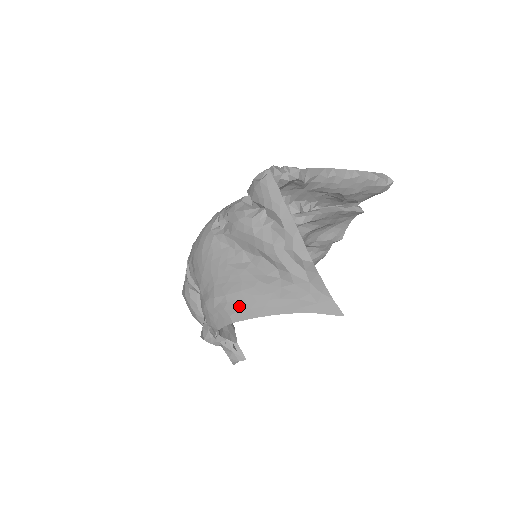
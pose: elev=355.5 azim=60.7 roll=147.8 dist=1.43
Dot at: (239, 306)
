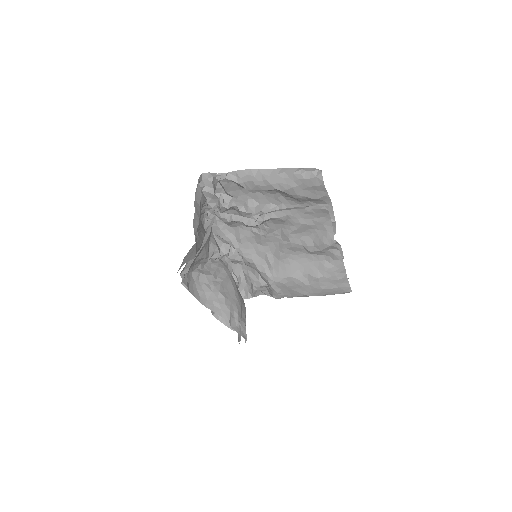
Dot at: occluded
